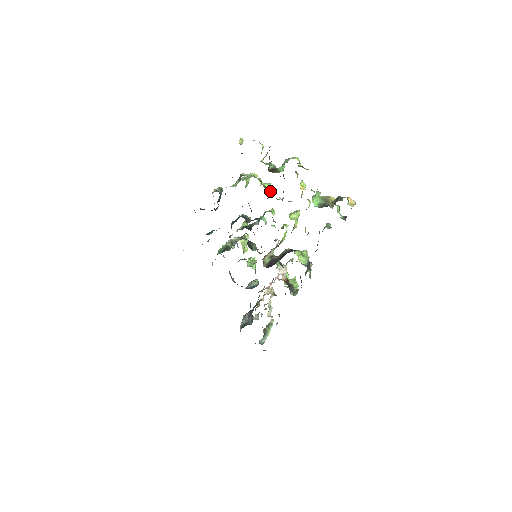
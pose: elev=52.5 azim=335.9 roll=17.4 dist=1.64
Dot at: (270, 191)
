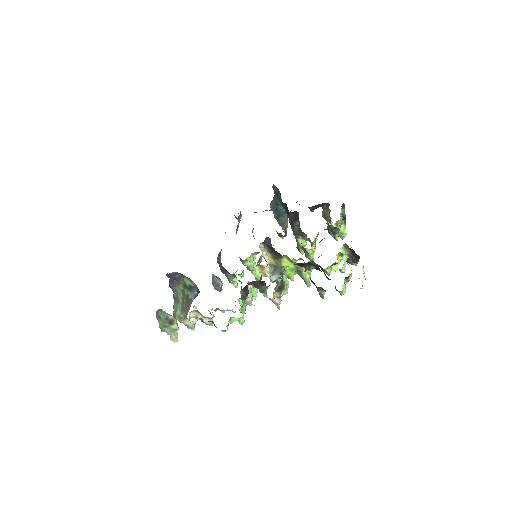
Dot at: (314, 247)
